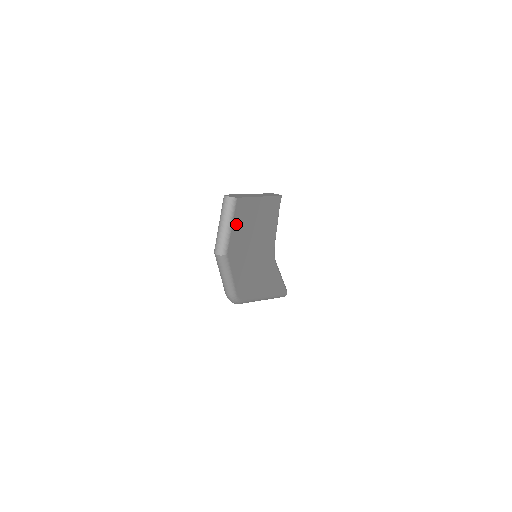
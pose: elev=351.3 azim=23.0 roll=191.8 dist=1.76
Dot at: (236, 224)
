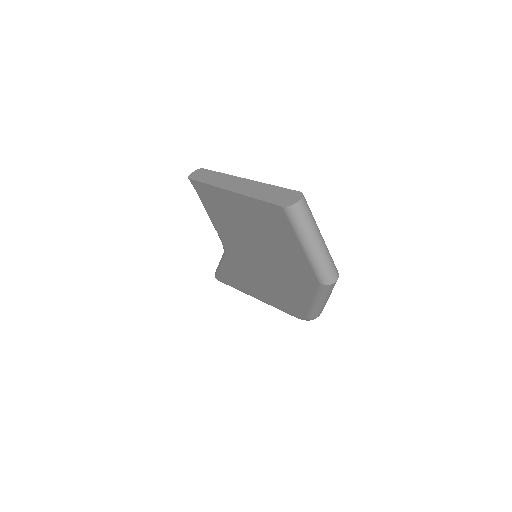
Dot at: occluded
